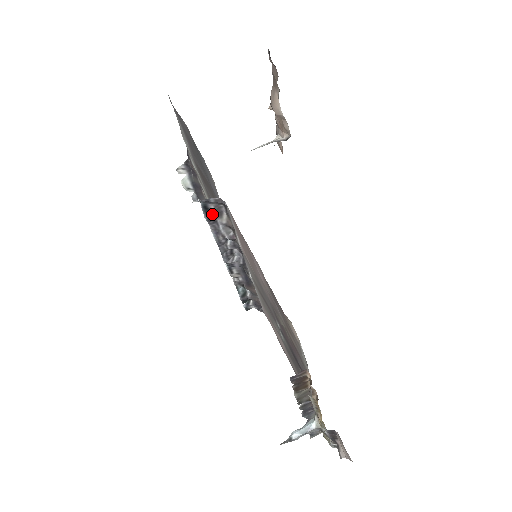
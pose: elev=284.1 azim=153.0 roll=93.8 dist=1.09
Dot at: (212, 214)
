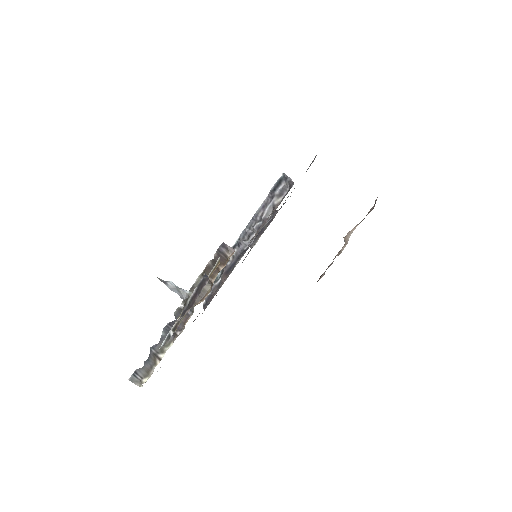
Dot at: (277, 190)
